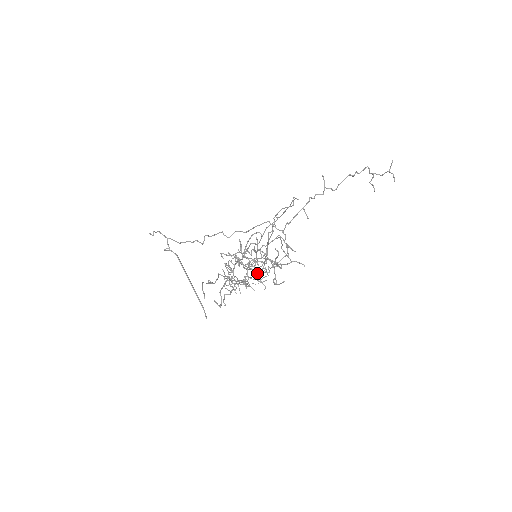
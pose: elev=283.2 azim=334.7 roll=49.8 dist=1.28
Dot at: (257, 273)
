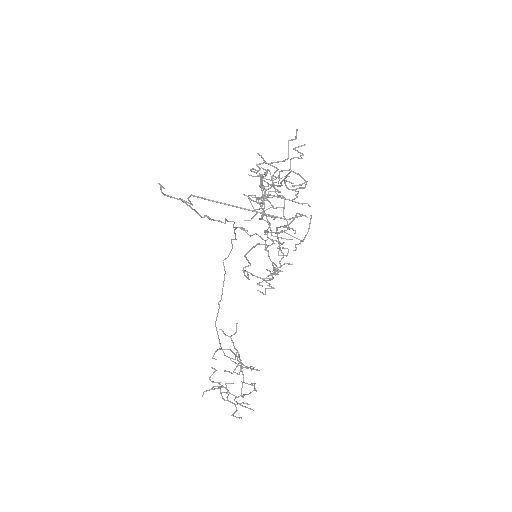
Dot at: (292, 189)
